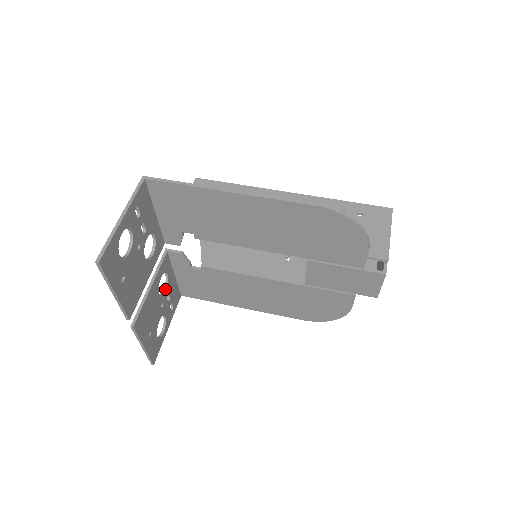
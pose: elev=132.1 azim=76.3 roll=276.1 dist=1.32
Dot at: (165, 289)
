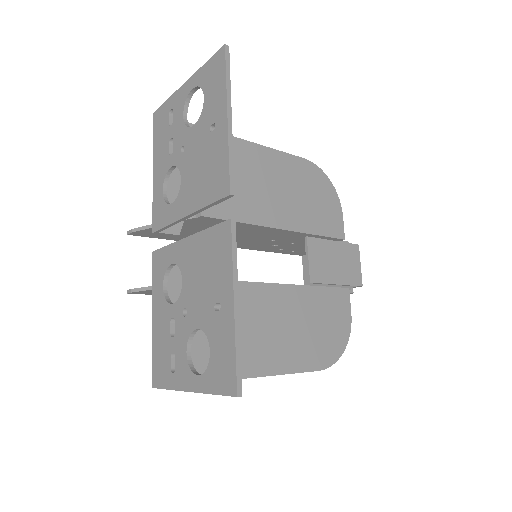
Dot at: (174, 304)
